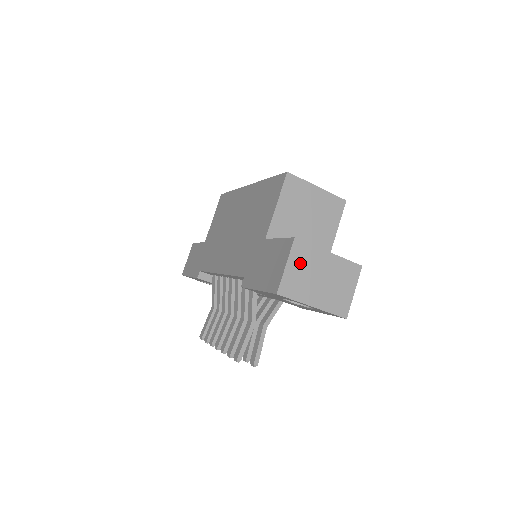
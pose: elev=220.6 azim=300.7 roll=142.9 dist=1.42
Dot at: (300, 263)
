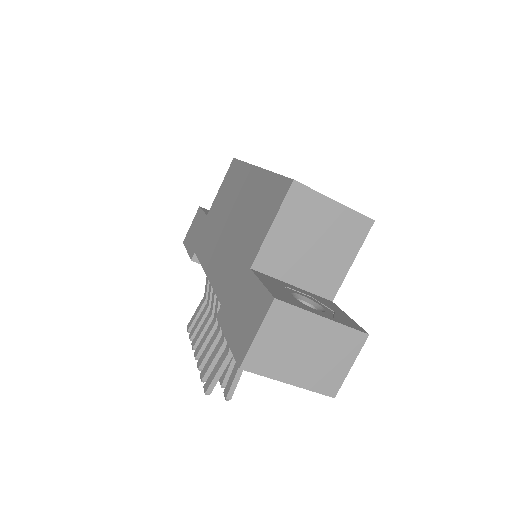
Dot at: (278, 331)
